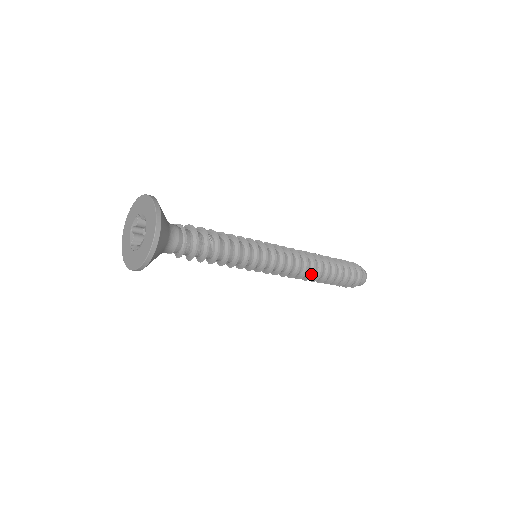
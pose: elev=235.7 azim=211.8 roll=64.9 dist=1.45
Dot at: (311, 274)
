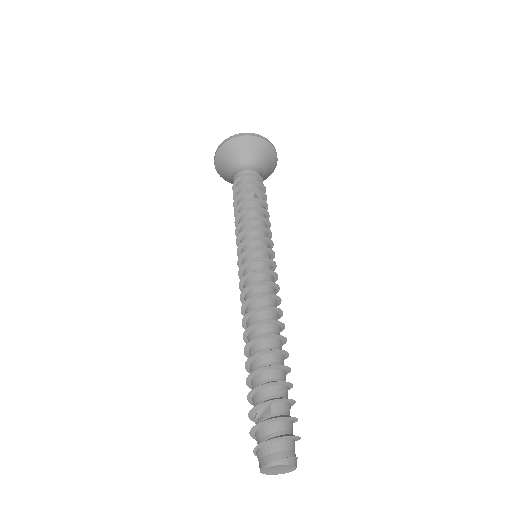
Dot at: (264, 321)
